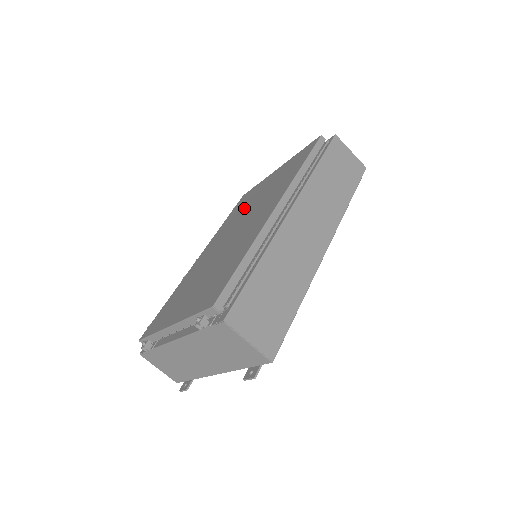
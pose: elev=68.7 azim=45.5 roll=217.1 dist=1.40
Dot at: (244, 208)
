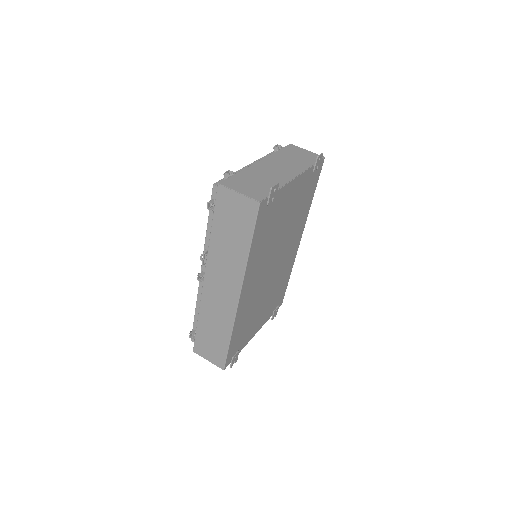
Dot at: occluded
